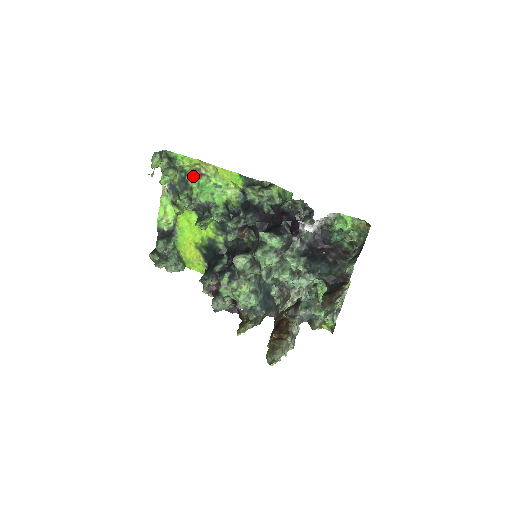
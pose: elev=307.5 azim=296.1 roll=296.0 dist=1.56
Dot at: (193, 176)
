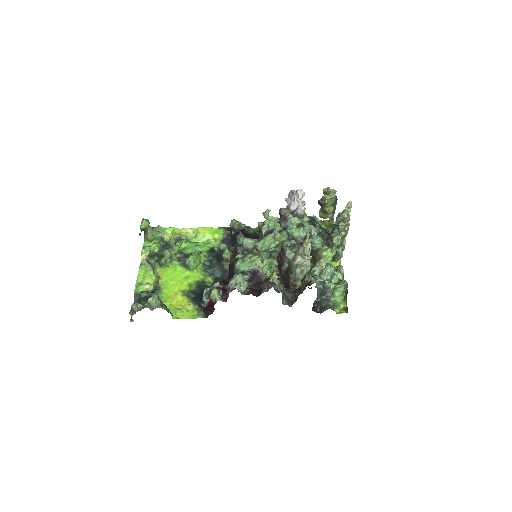
Dot at: occluded
